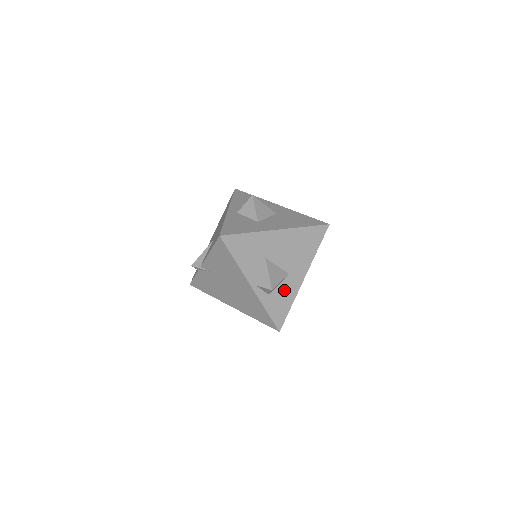
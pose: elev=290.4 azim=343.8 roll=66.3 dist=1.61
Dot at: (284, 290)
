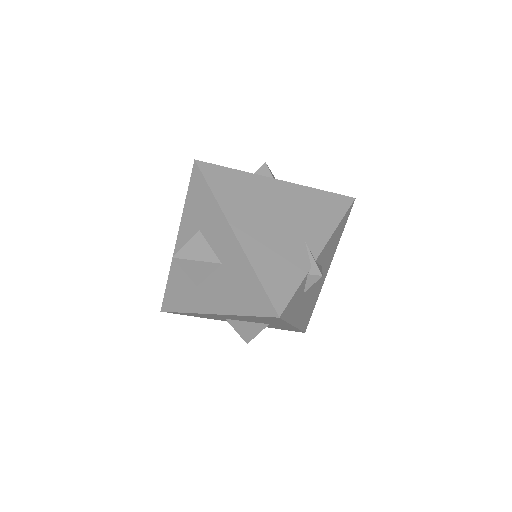
Dot at: (277, 326)
